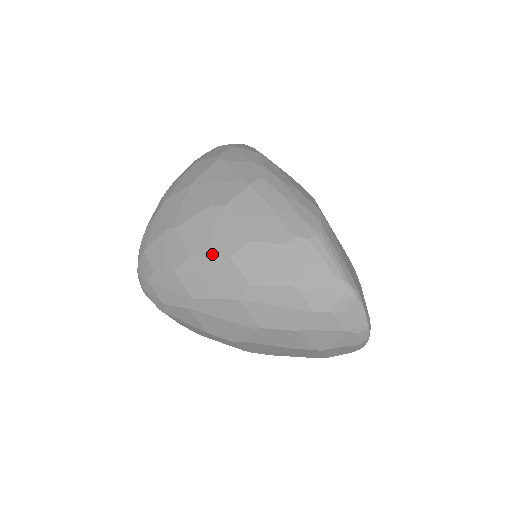
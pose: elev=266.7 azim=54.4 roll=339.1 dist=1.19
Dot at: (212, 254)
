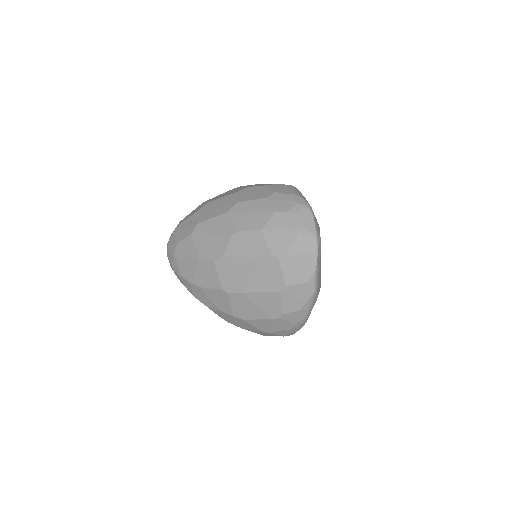
Dot at: (221, 197)
